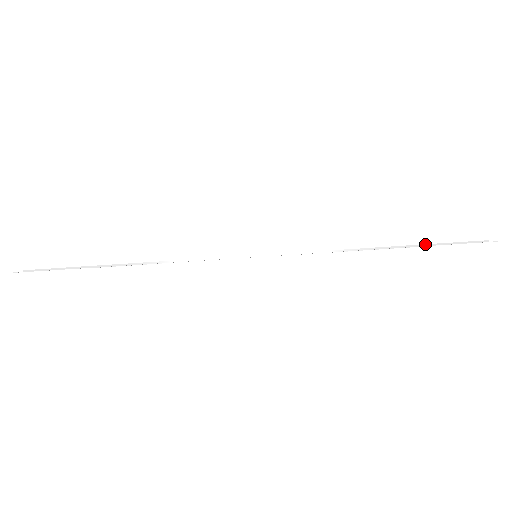
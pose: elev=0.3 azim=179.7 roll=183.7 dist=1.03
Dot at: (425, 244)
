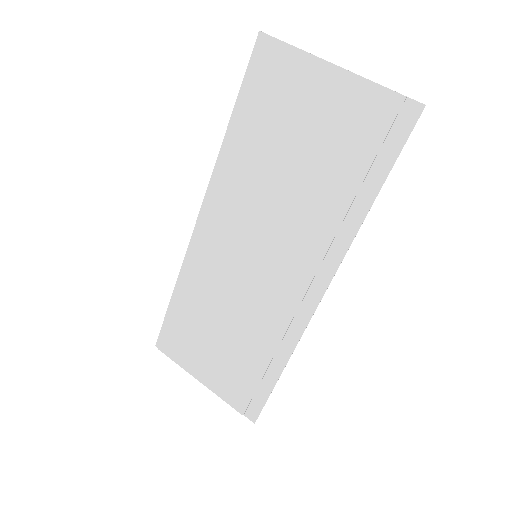
Dot at: (375, 159)
